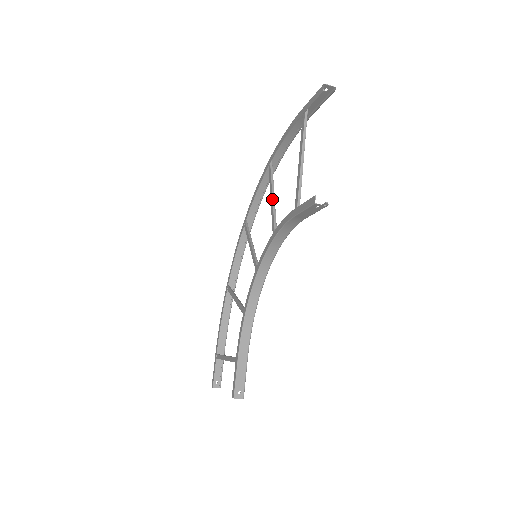
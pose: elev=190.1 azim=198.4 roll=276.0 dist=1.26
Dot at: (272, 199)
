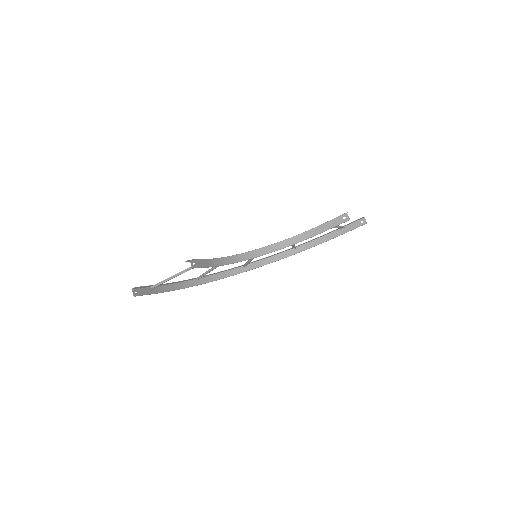
Dot at: occluded
